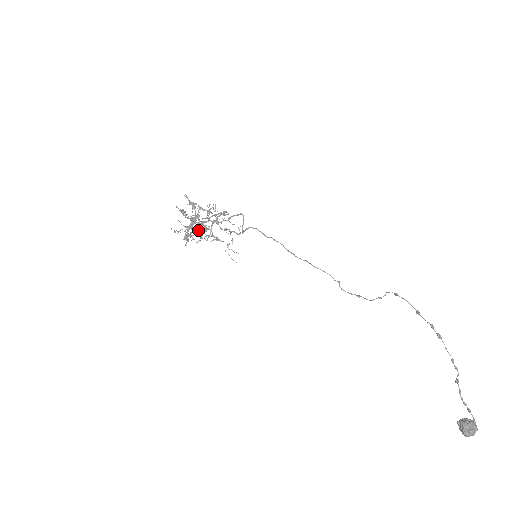
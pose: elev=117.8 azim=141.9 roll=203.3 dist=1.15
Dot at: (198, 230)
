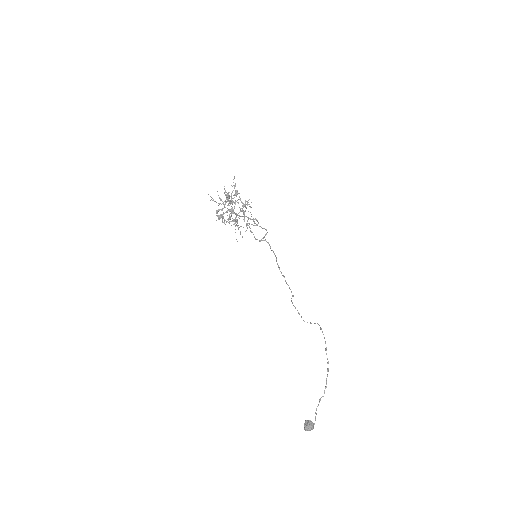
Dot at: (232, 221)
